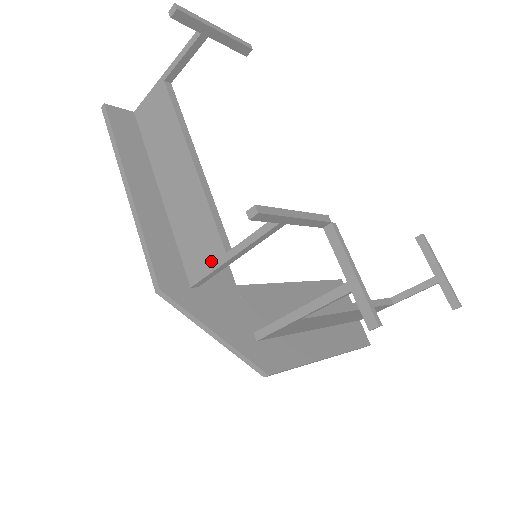
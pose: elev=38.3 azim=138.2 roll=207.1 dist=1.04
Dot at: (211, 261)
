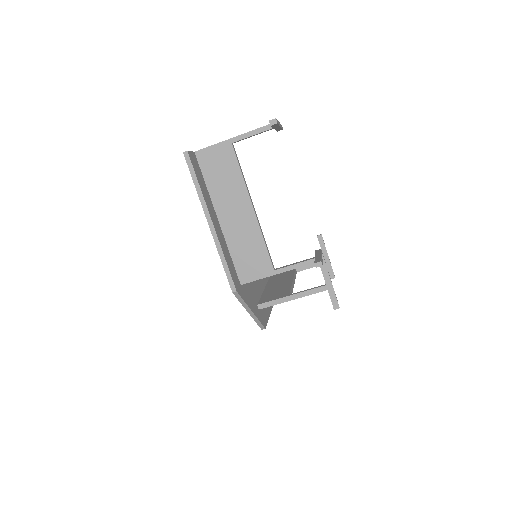
Dot at: (261, 273)
